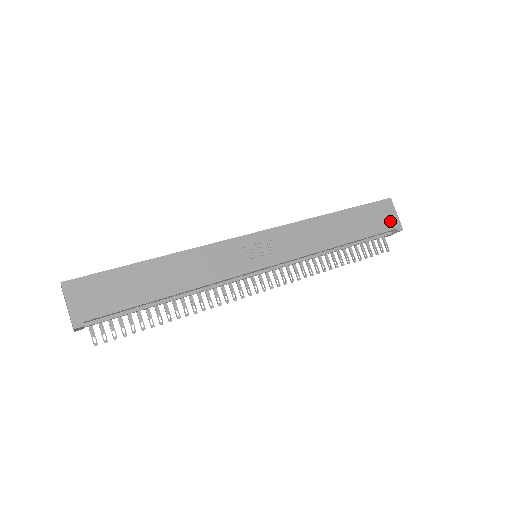
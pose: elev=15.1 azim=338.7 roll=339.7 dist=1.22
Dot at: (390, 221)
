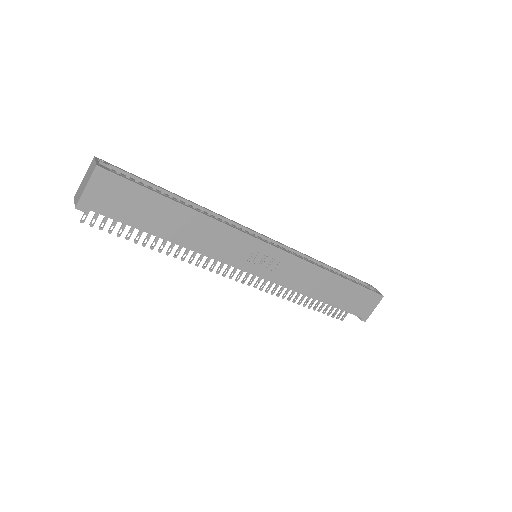
Dot at: (365, 310)
